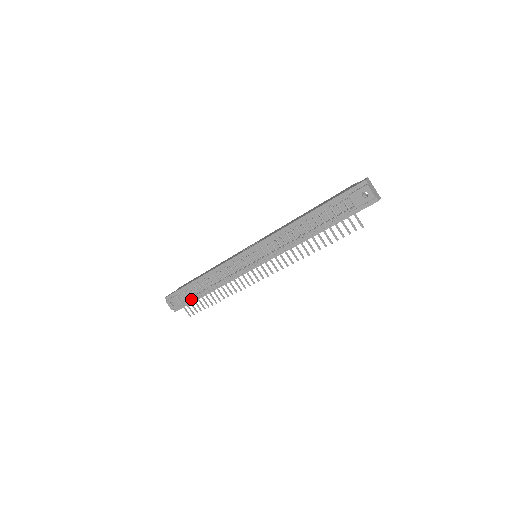
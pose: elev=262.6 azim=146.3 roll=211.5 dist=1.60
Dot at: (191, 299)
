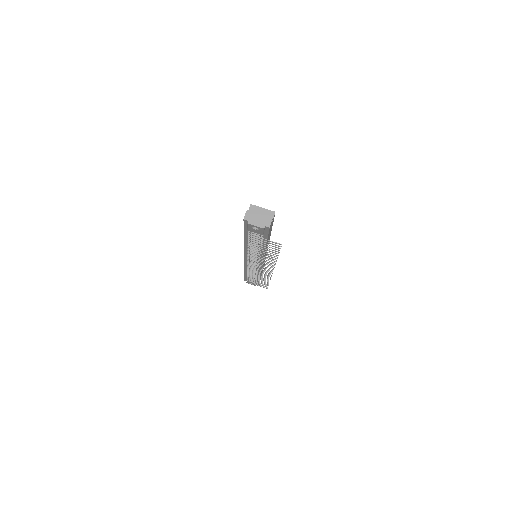
Dot at: occluded
